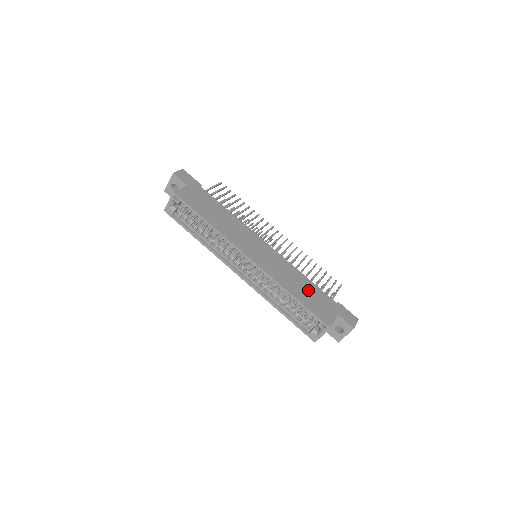
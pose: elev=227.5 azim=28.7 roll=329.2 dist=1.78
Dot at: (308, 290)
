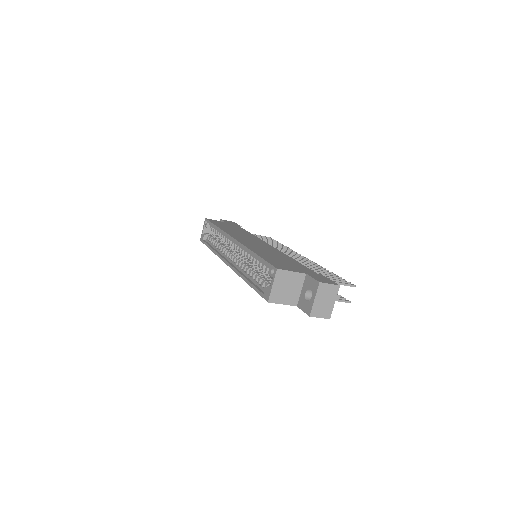
Dot at: (283, 260)
